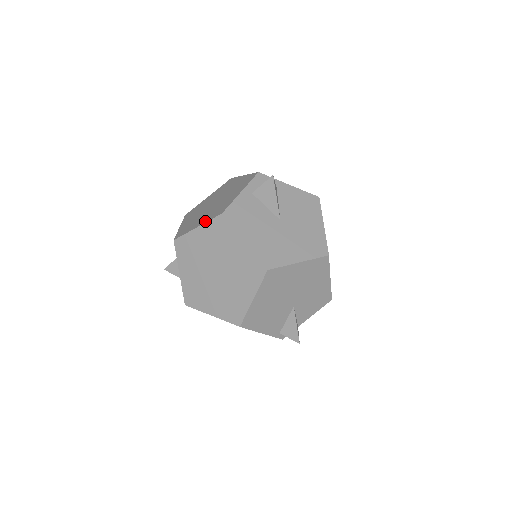
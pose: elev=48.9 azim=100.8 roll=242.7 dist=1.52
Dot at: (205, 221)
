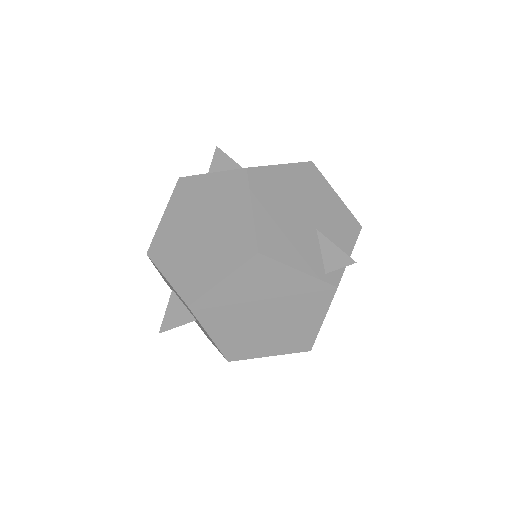
Dot at: (168, 205)
